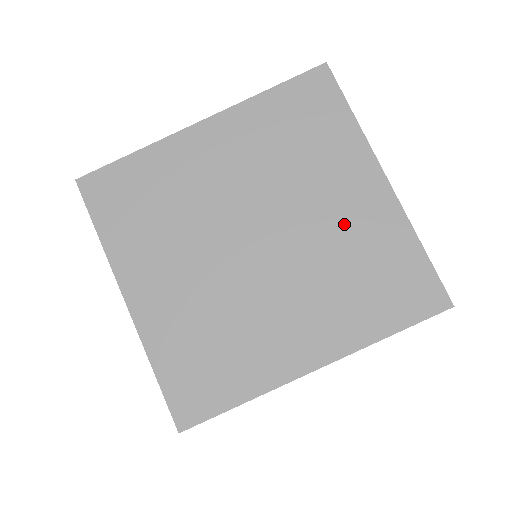
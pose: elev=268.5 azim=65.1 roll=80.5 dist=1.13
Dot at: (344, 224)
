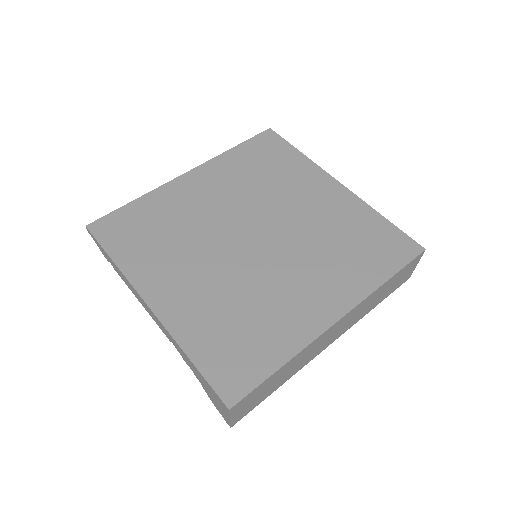
Dot at: (320, 214)
